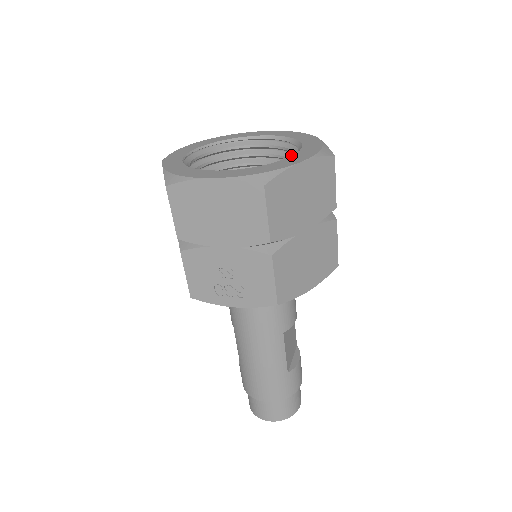
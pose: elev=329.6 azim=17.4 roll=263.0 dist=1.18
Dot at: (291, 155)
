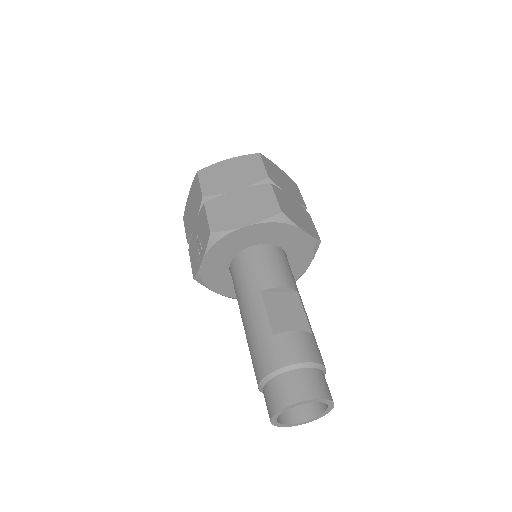
Dot at: occluded
